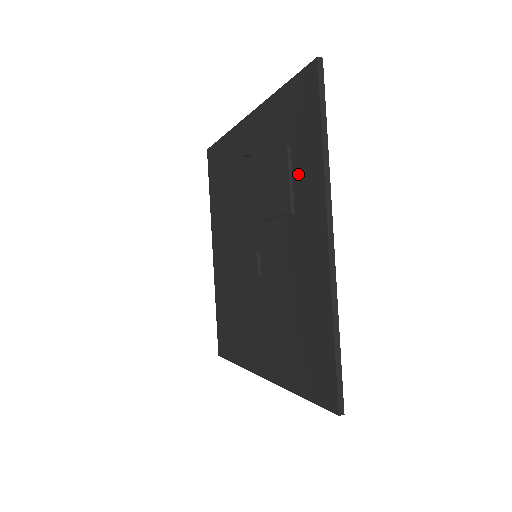
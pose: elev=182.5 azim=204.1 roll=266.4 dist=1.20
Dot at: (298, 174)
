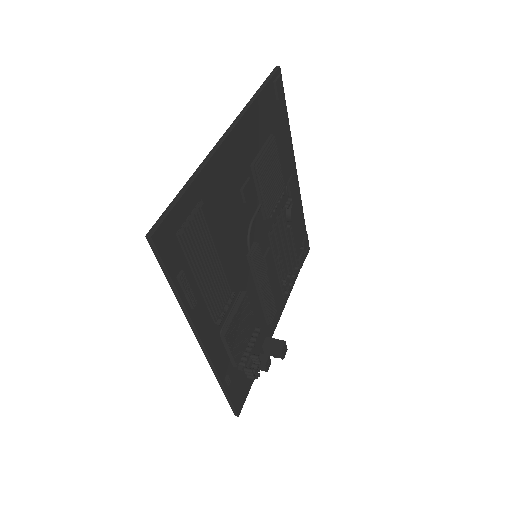
Dot at: occluded
